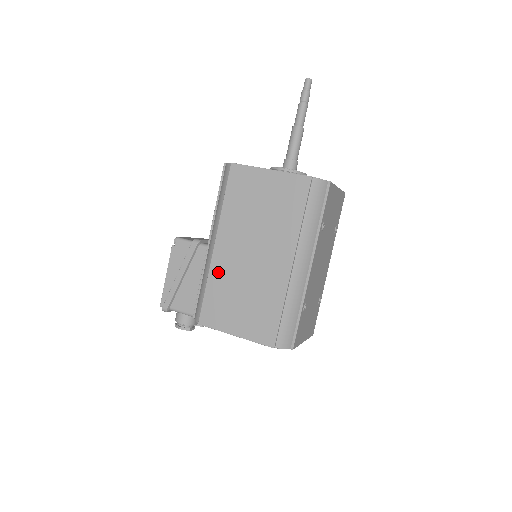
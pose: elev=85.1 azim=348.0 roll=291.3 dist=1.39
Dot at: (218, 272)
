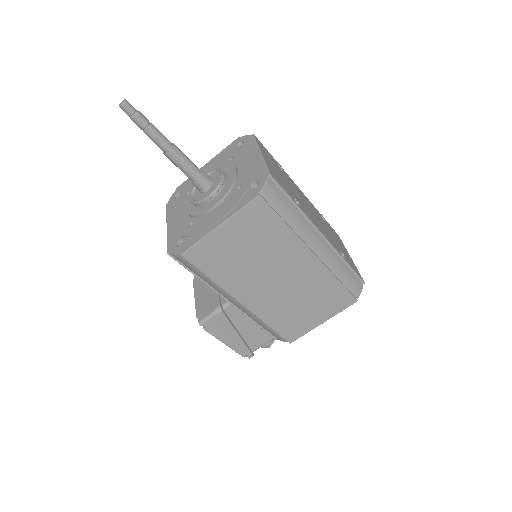
Dot at: (266, 312)
